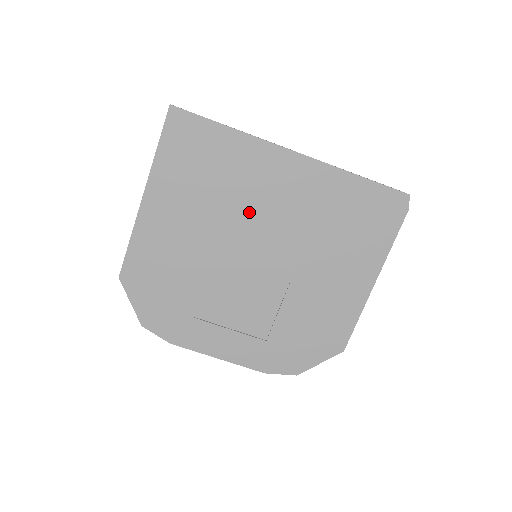
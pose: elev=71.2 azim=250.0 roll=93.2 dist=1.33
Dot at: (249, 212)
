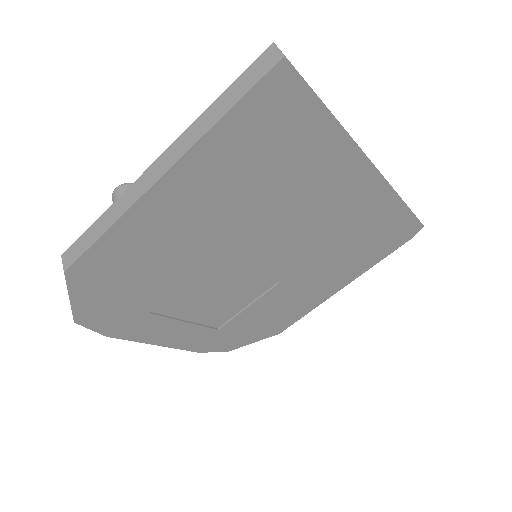
Dot at: (285, 220)
